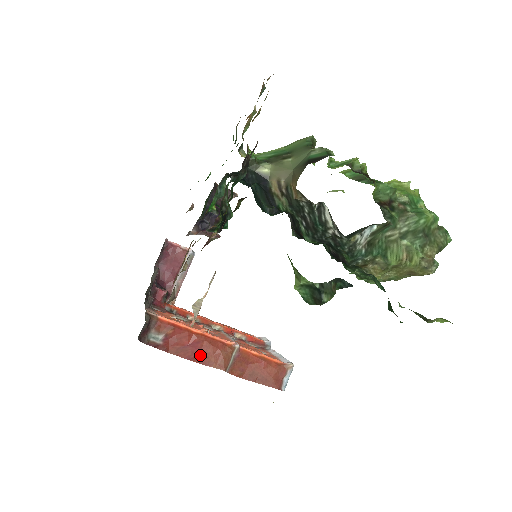
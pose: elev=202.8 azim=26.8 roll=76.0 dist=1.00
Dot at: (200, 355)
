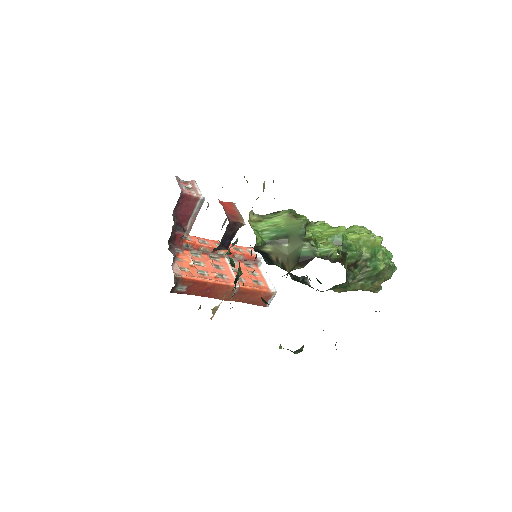
Dot at: (212, 294)
